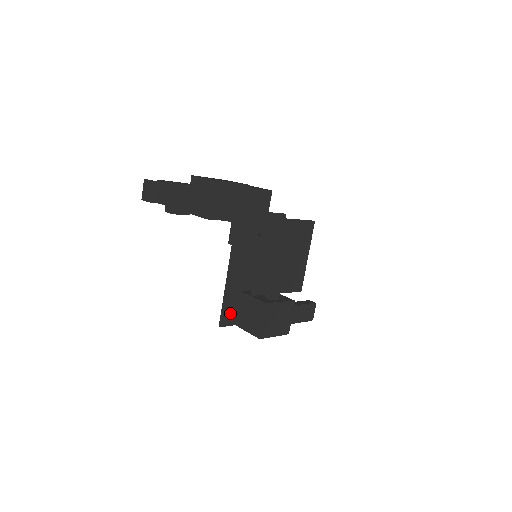
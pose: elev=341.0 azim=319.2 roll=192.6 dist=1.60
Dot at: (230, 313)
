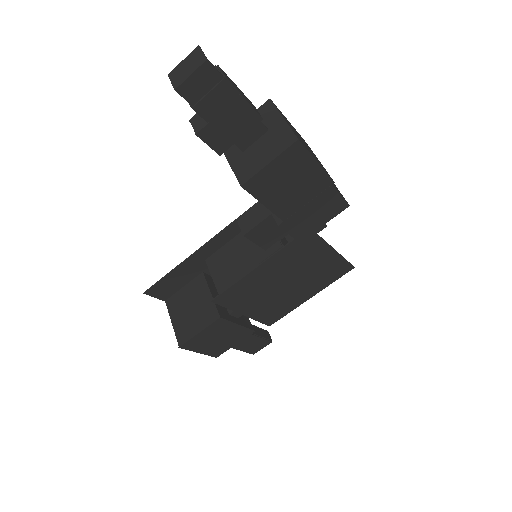
Dot at: (170, 286)
